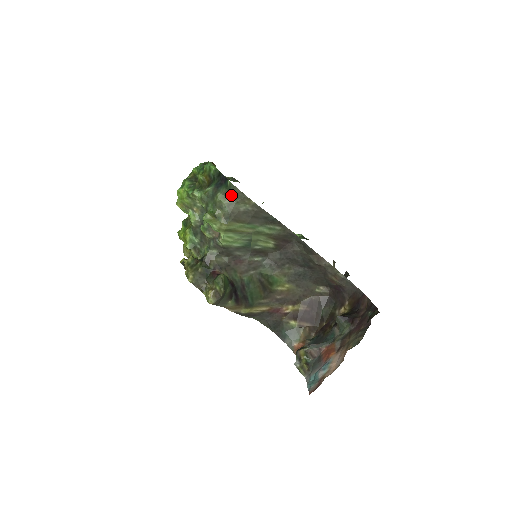
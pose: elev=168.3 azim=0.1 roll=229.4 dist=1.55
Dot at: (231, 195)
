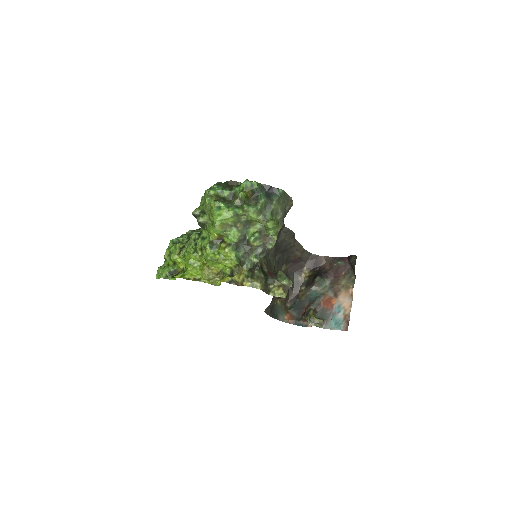
Dot at: (283, 201)
